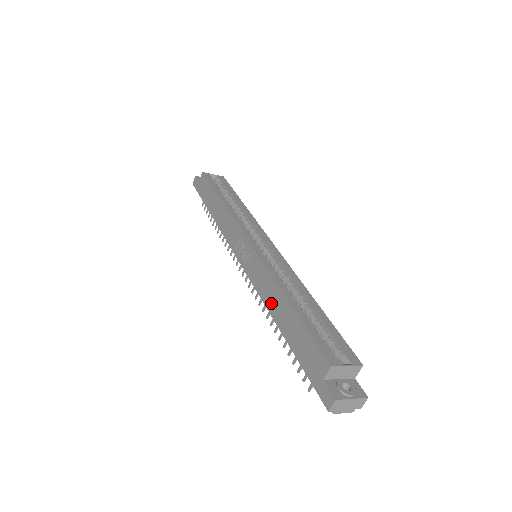
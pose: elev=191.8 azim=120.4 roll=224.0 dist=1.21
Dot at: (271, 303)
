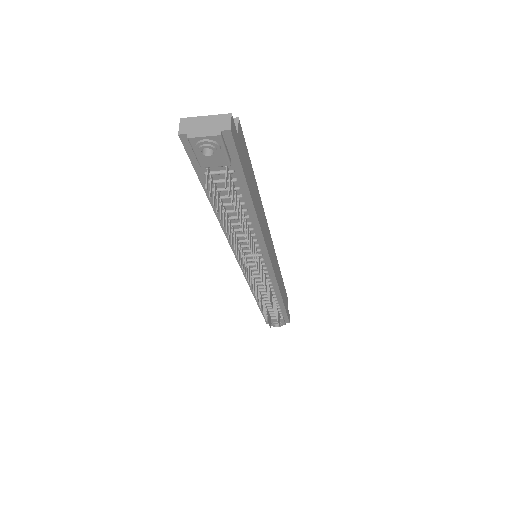
Dot at: occluded
